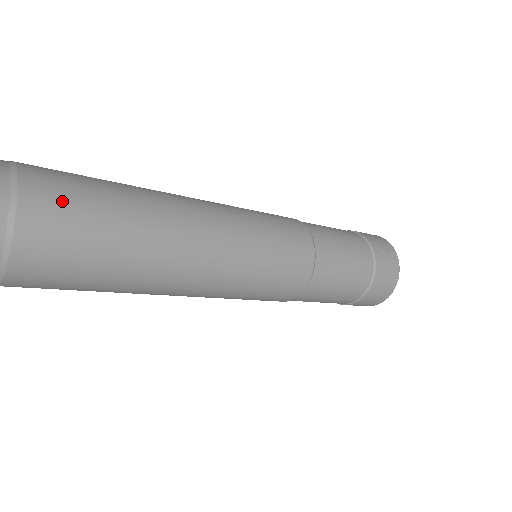
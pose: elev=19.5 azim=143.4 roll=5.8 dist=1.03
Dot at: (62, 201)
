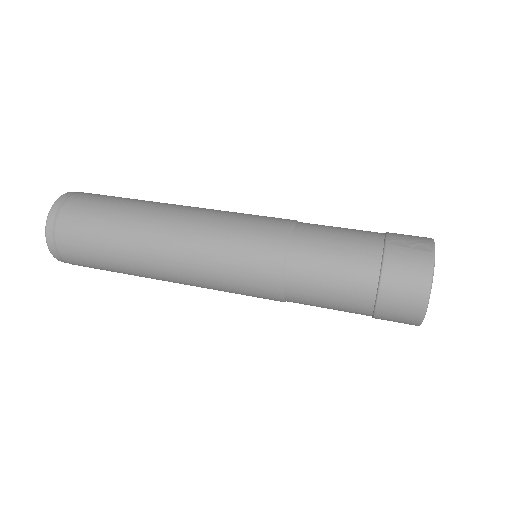
Dot at: (89, 201)
